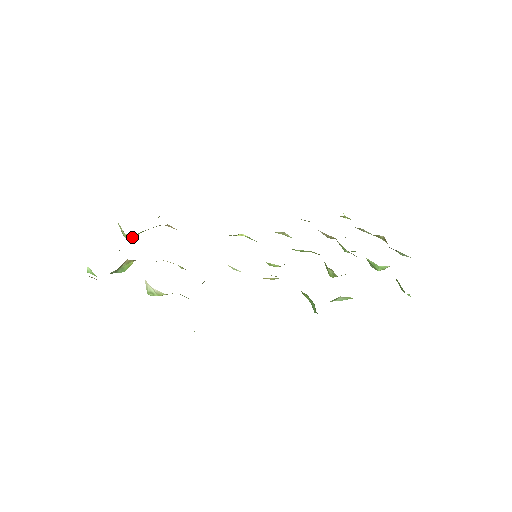
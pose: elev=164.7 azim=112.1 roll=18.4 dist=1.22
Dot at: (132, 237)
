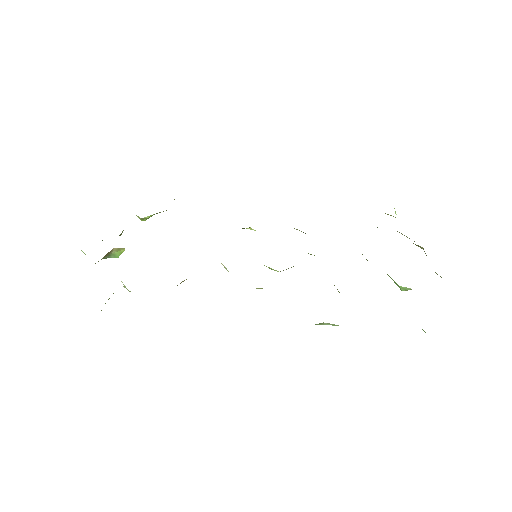
Dot at: (144, 219)
